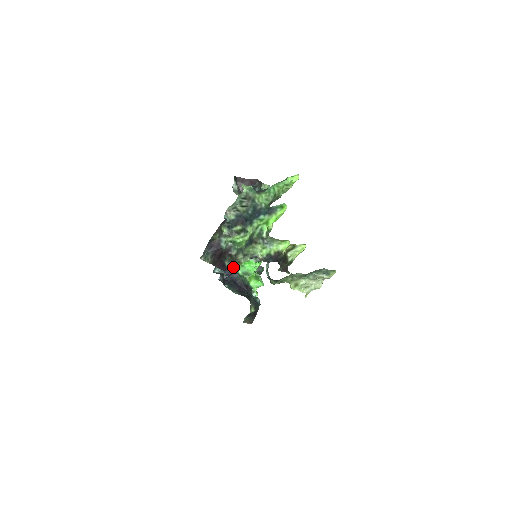
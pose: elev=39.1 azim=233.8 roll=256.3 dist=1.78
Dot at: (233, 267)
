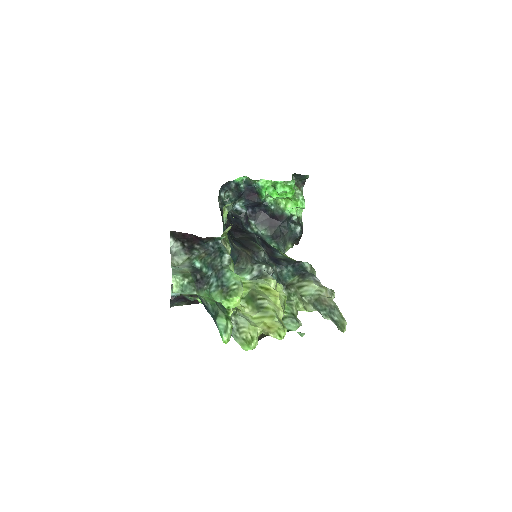
Dot at: occluded
